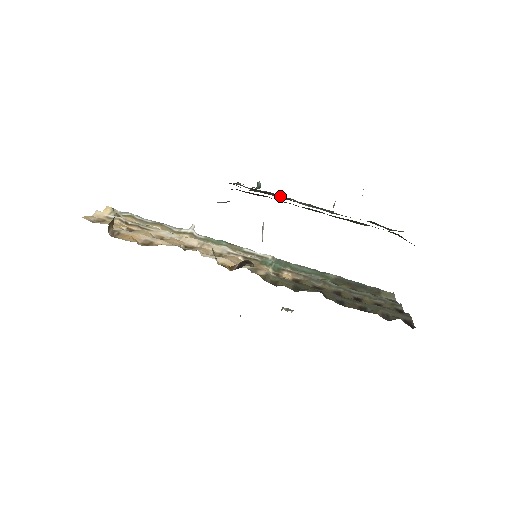
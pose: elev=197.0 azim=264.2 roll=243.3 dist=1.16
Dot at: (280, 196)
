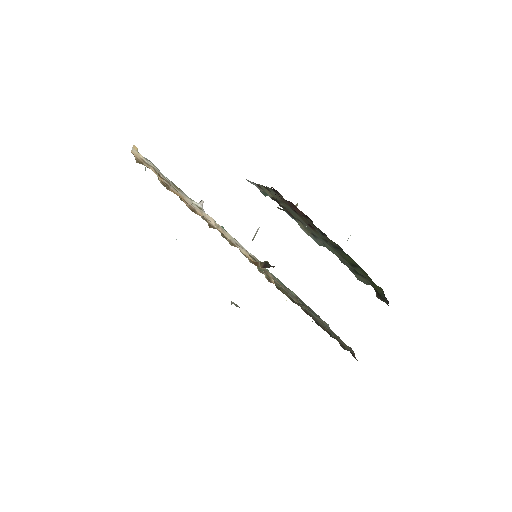
Dot at: (290, 214)
